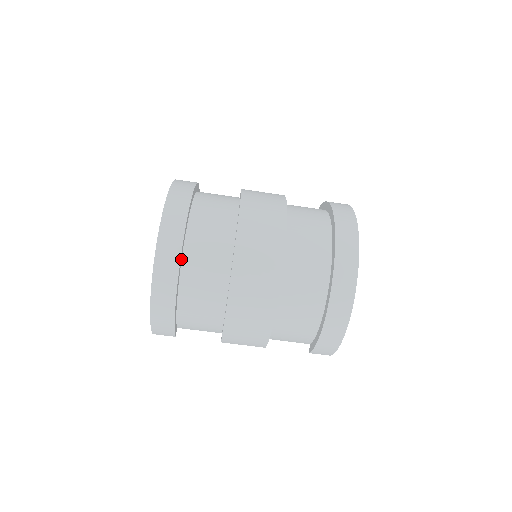
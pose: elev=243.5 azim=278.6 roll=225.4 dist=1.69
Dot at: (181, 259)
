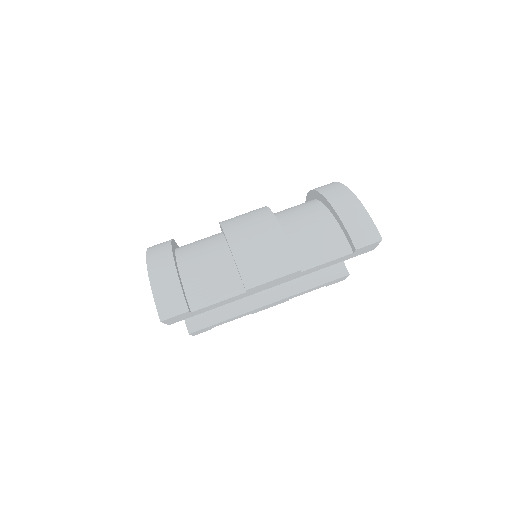
Dot at: (175, 248)
